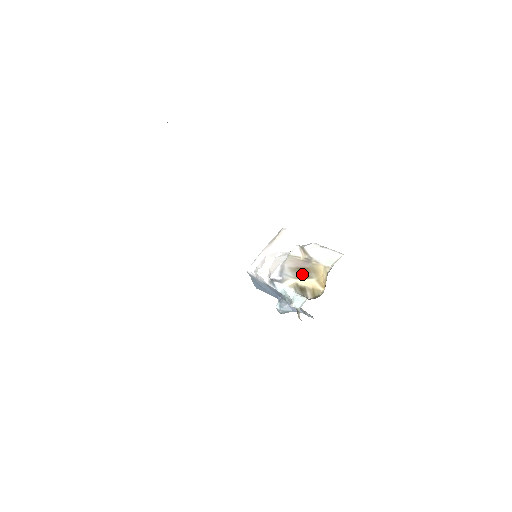
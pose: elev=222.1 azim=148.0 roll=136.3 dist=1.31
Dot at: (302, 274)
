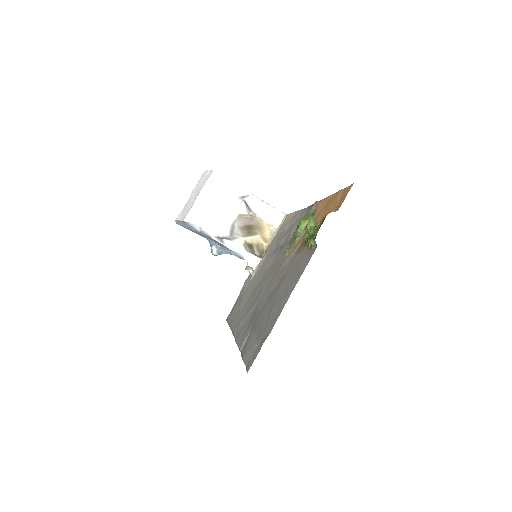
Dot at: (249, 232)
